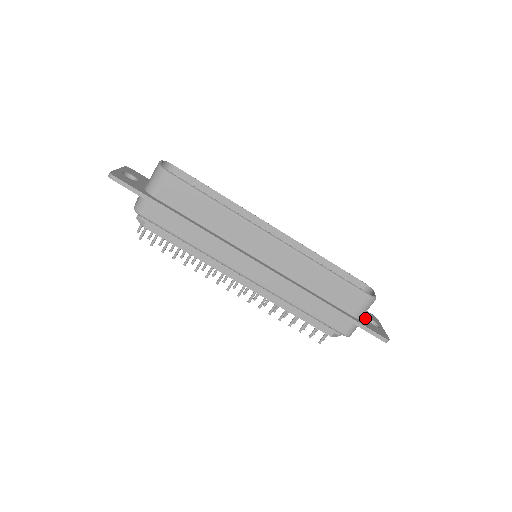
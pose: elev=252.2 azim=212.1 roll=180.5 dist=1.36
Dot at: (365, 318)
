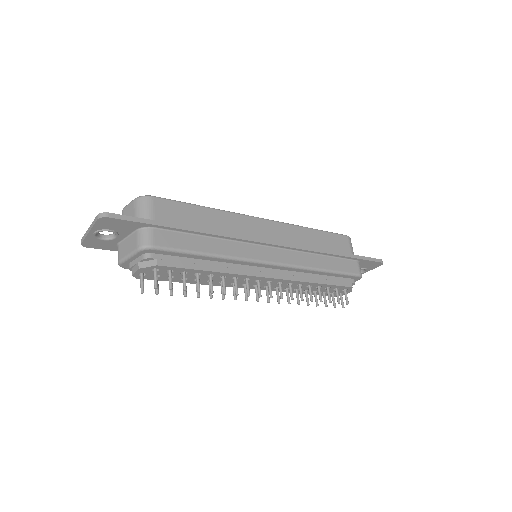
Dot at: occluded
